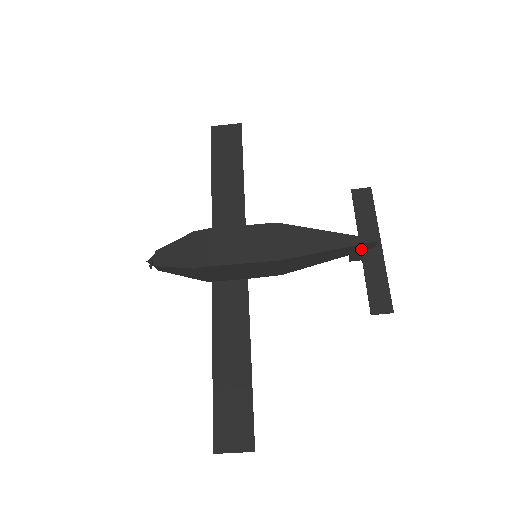
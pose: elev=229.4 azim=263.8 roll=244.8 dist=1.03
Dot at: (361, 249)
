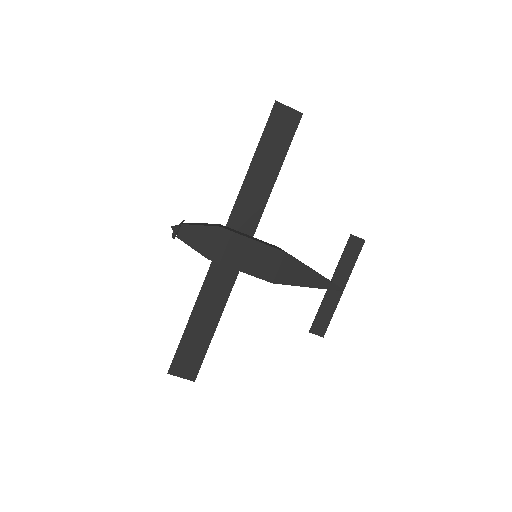
Dot at: occluded
